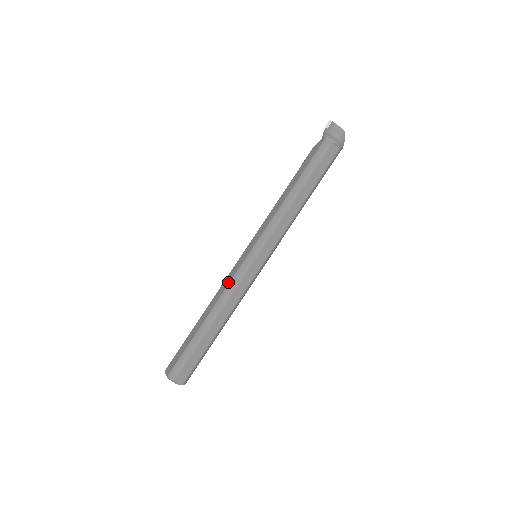
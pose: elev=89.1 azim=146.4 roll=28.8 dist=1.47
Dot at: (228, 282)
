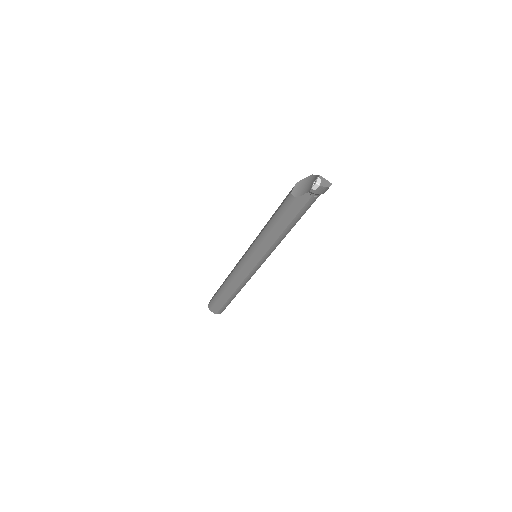
Dot at: (243, 279)
